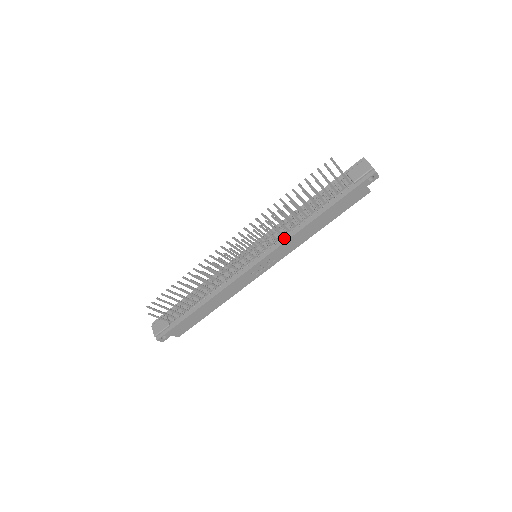
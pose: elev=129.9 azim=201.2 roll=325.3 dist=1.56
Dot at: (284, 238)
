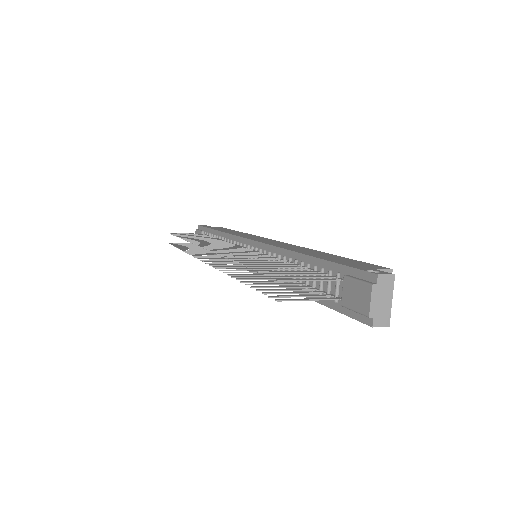
Dot at: occluded
